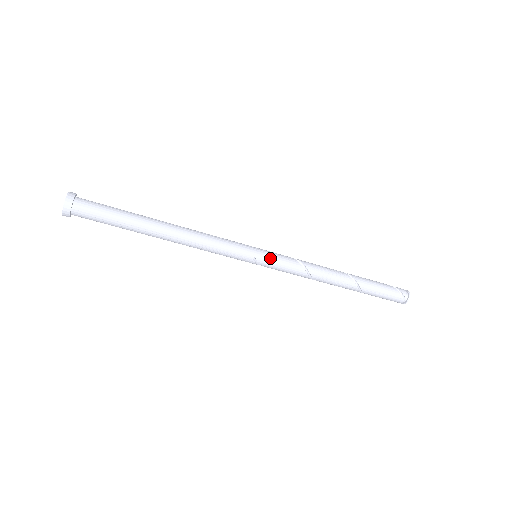
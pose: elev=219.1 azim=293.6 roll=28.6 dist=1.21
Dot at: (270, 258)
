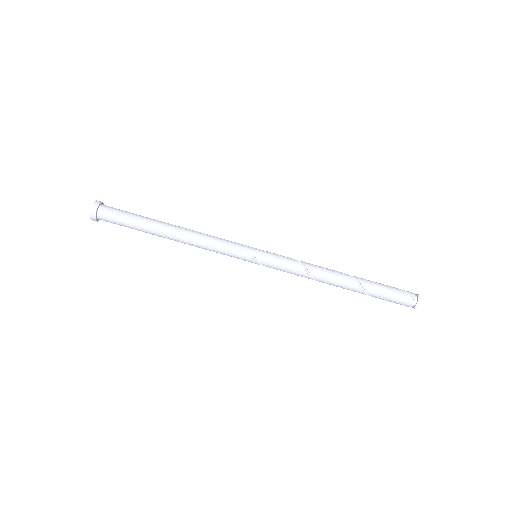
Dot at: (268, 255)
